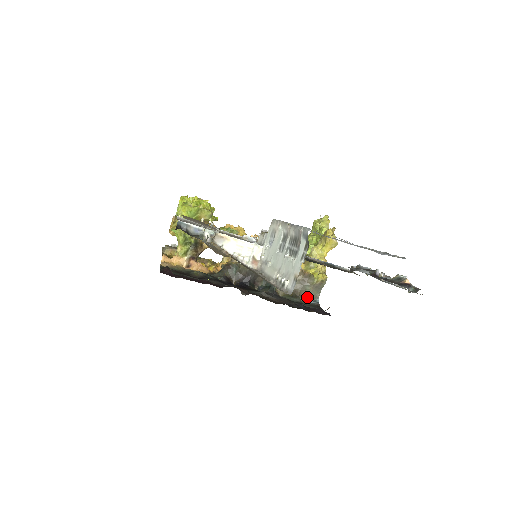
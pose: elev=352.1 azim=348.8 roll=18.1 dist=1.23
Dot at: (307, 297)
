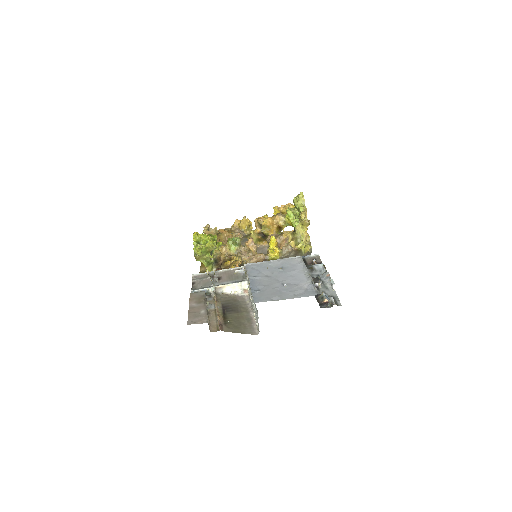
Dot at: occluded
